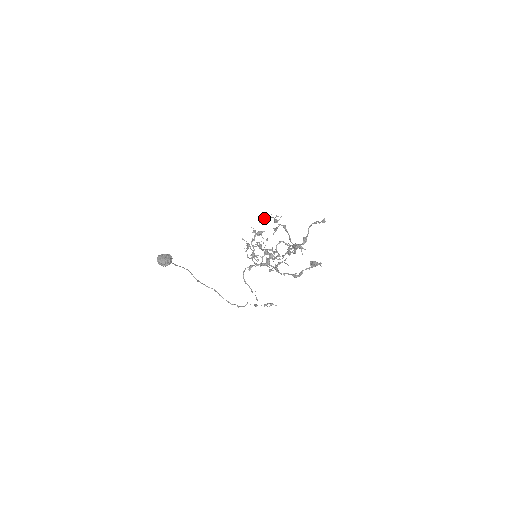
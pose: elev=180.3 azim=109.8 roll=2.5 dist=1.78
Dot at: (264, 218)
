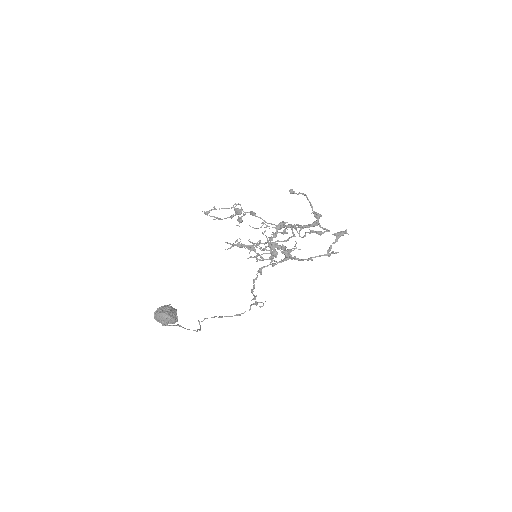
Dot at: (206, 213)
